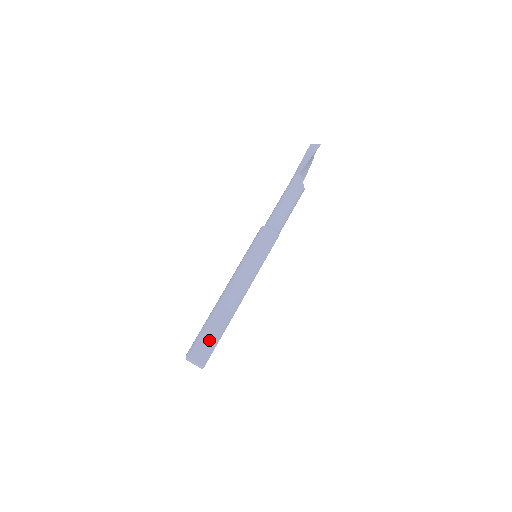
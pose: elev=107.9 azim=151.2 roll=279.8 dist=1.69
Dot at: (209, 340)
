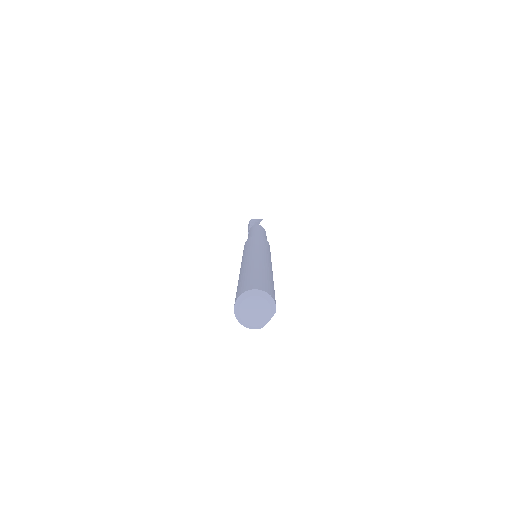
Dot at: (268, 281)
